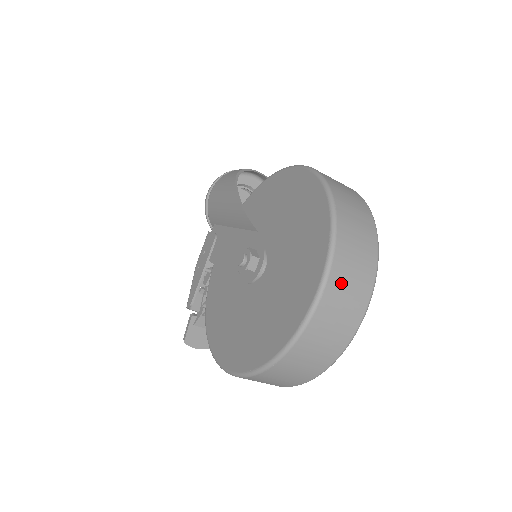
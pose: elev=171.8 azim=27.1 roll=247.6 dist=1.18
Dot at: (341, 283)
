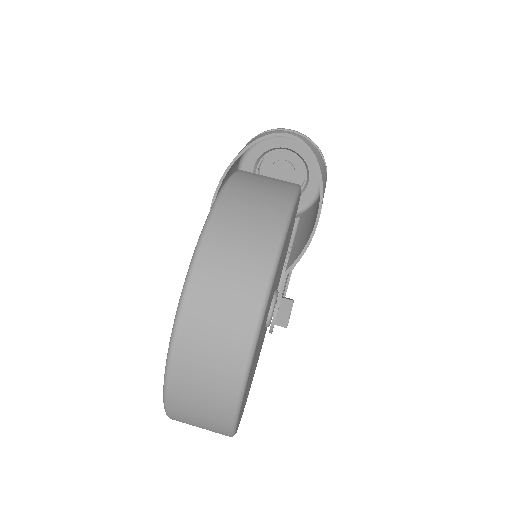
Dot at: (189, 376)
